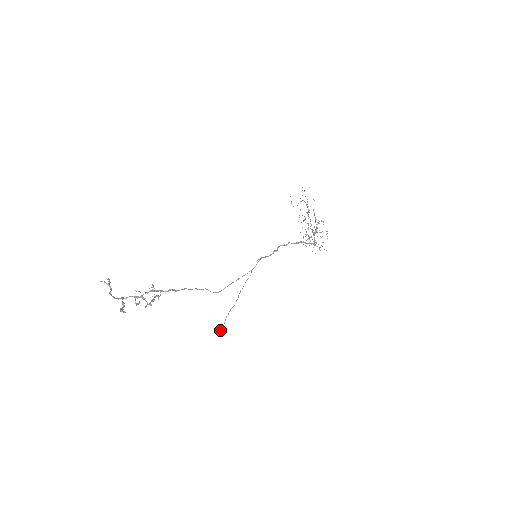
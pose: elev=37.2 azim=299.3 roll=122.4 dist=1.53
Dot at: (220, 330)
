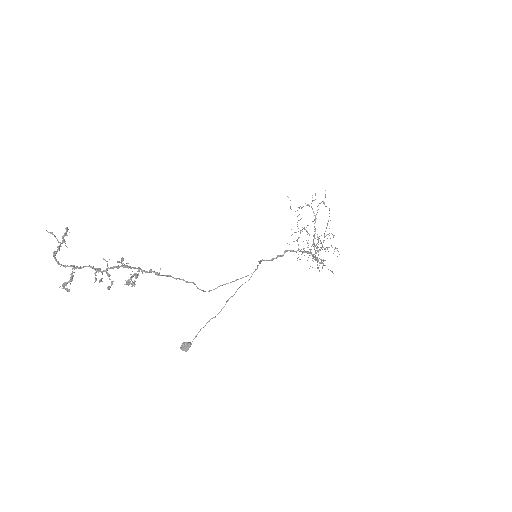
Dot at: (186, 346)
